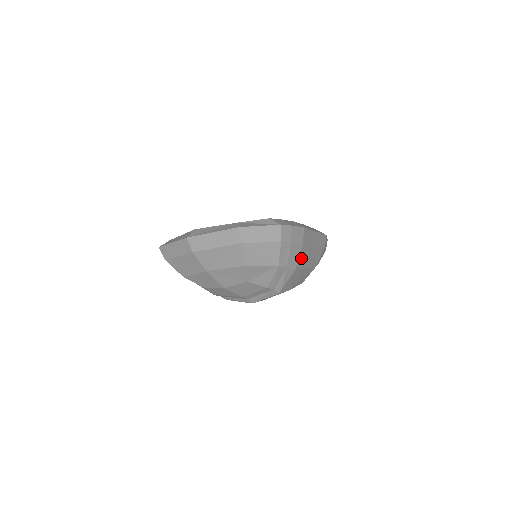
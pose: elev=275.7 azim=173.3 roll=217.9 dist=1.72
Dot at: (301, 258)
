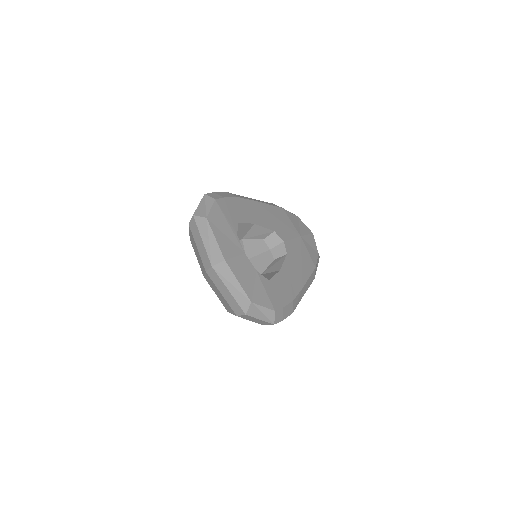
Dot at: occluded
